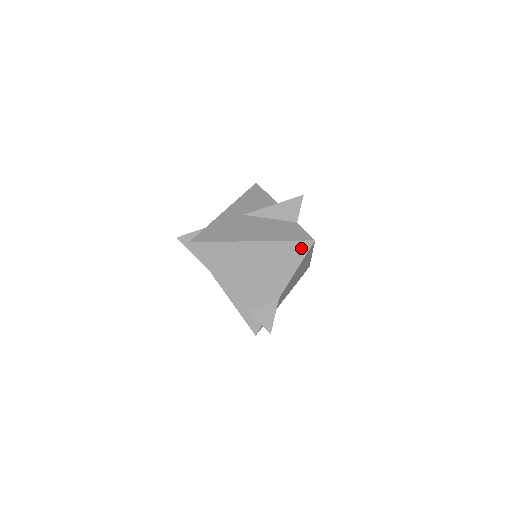
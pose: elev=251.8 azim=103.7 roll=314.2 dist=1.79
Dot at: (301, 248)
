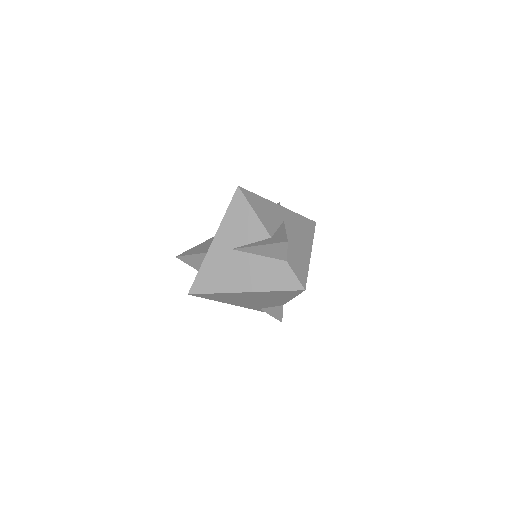
Dot at: (293, 293)
